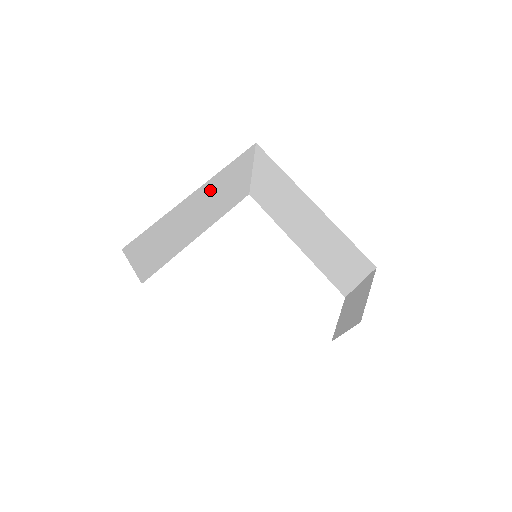
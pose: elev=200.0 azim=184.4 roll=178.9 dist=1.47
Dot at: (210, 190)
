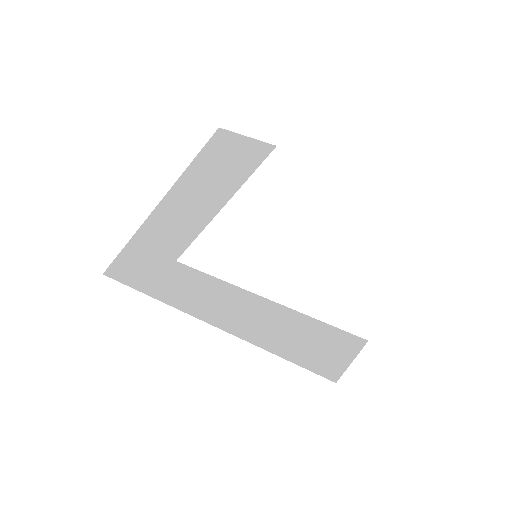
Dot at: (187, 188)
